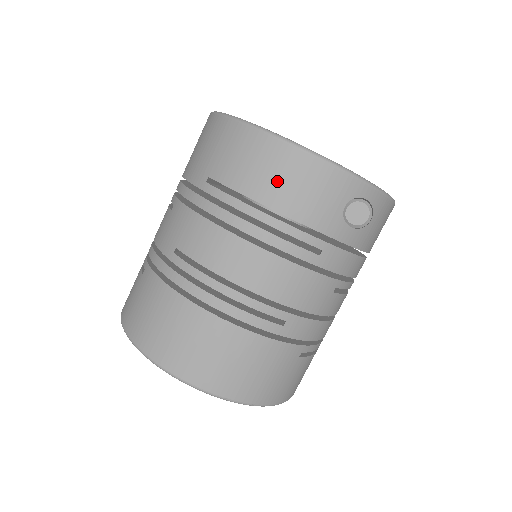
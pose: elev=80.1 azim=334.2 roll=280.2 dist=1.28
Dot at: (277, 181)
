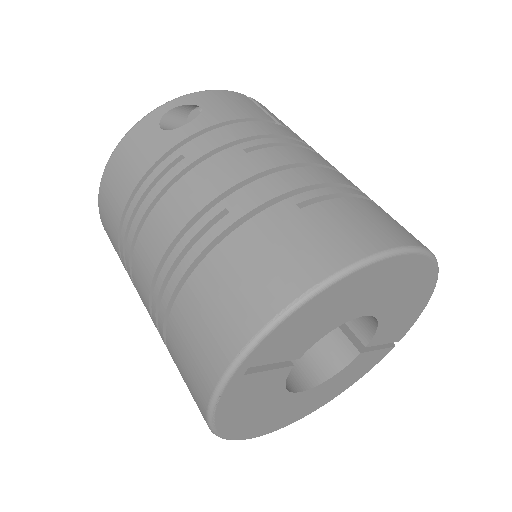
Dot at: (117, 188)
